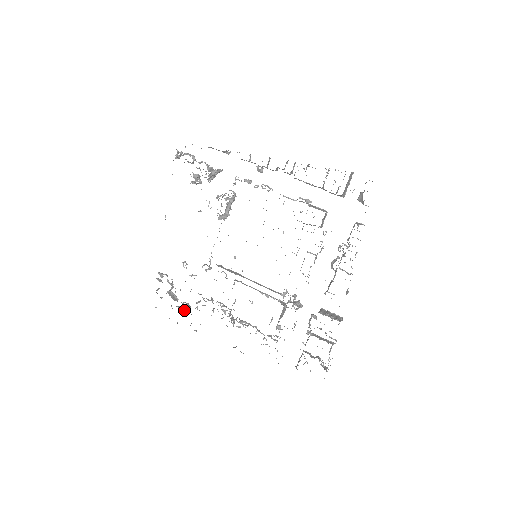
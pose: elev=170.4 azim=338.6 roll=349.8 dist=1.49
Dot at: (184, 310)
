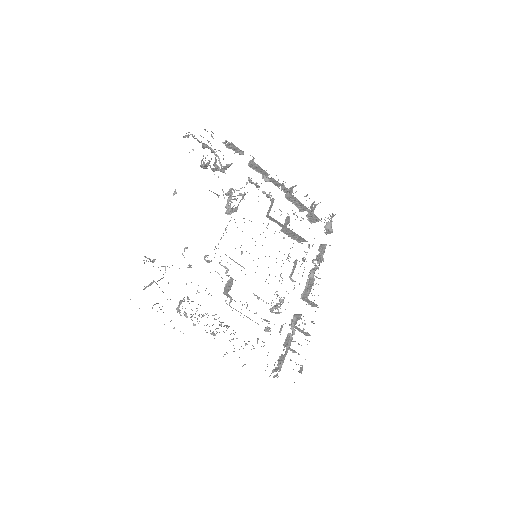
Dot at: occluded
